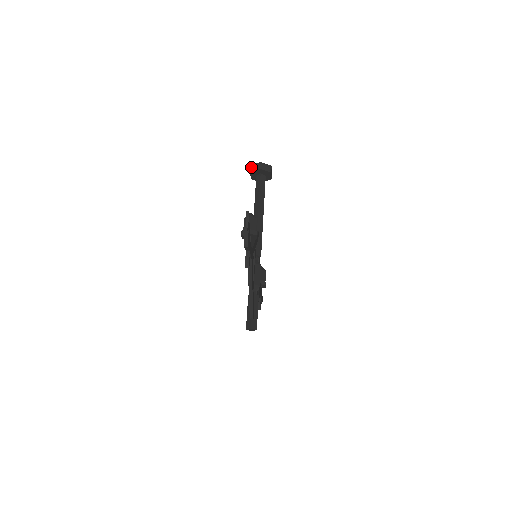
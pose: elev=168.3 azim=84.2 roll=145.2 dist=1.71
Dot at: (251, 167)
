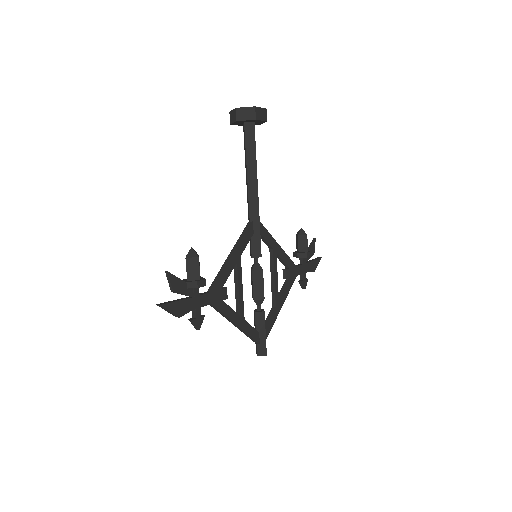
Dot at: (230, 115)
